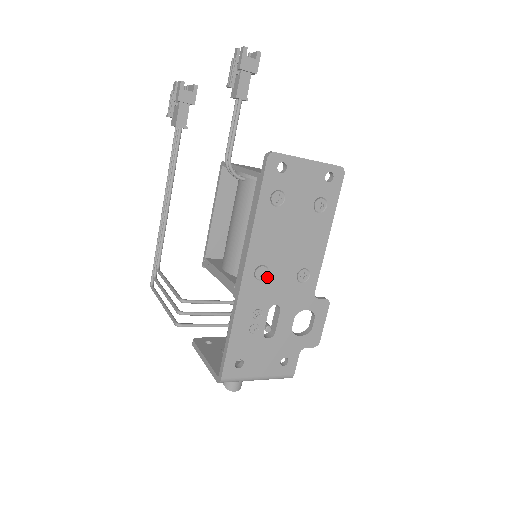
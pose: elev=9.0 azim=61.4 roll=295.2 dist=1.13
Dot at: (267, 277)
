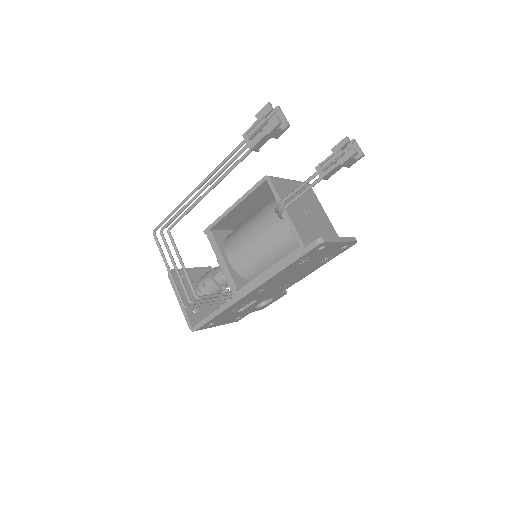
Dot at: (263, 291)
